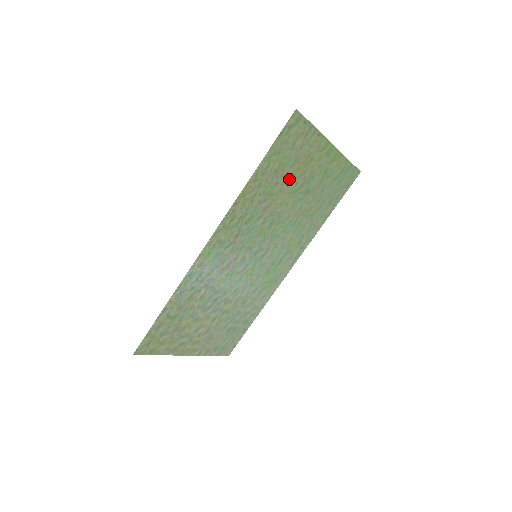
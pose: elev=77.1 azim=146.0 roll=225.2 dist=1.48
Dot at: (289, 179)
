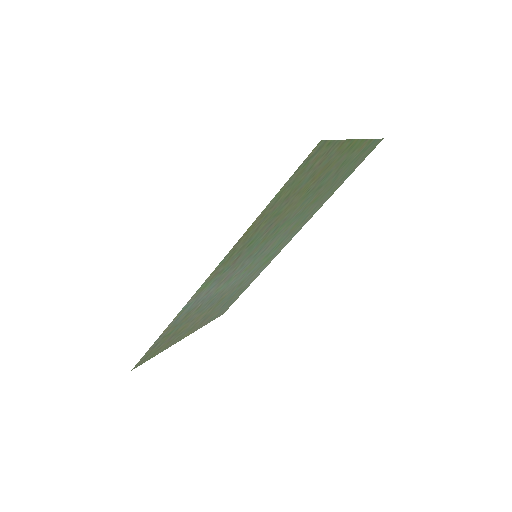
Dot at: (300, 192)
